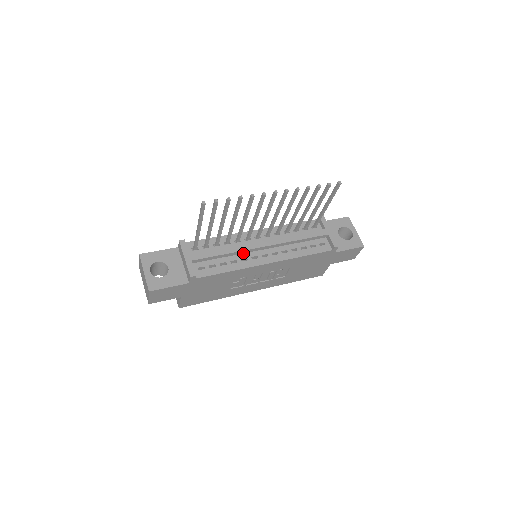
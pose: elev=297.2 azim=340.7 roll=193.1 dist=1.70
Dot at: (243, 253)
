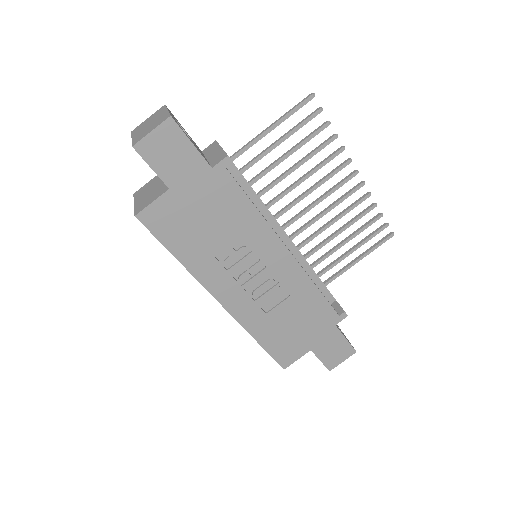
Dot at: (267, 220)
